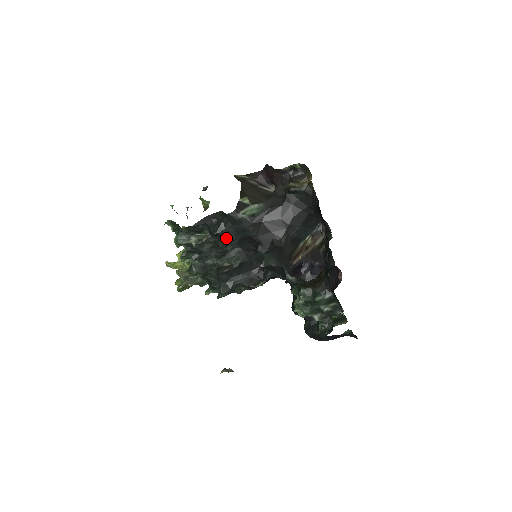
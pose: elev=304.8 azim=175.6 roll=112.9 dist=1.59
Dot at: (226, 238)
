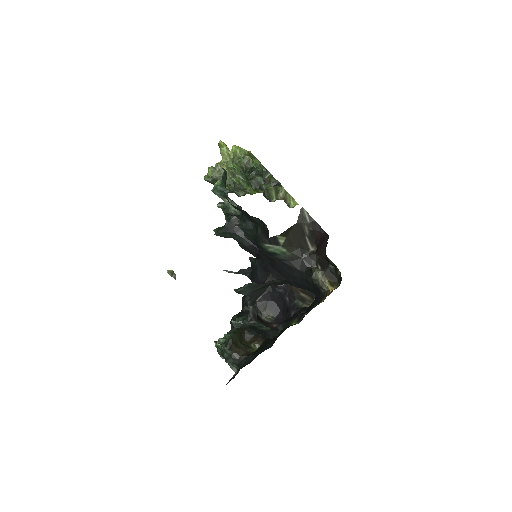
Dot at: occluded
